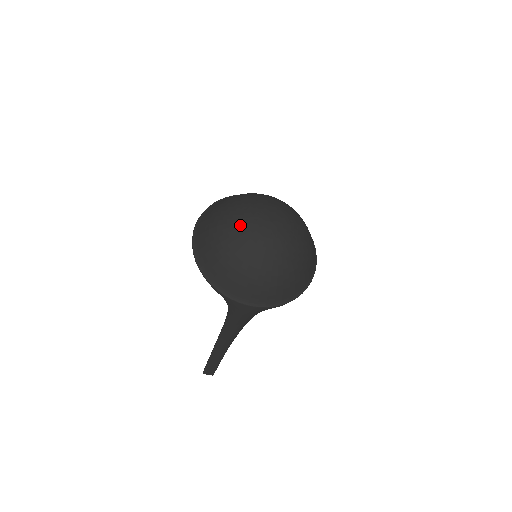
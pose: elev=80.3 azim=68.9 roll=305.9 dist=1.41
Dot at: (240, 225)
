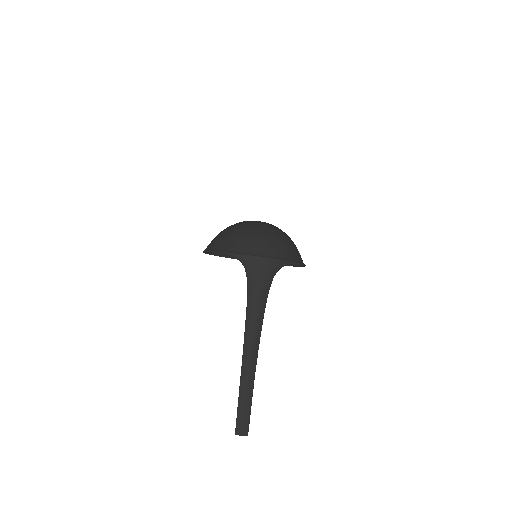
Dot at: occluded
